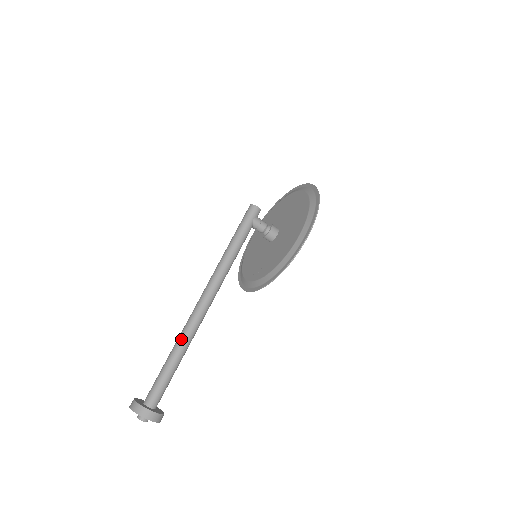
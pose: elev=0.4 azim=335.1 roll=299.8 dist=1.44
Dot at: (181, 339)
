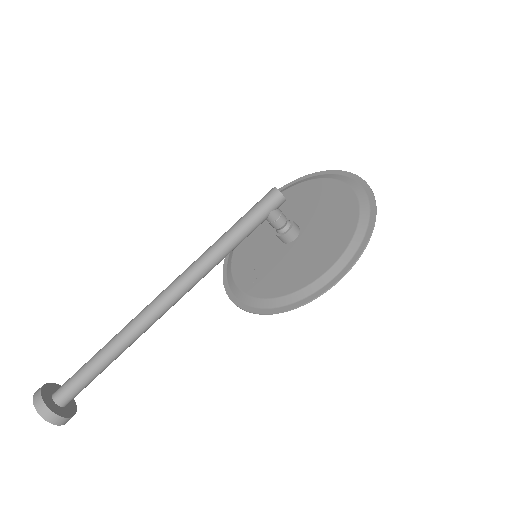
Dot at: (121, 338)
